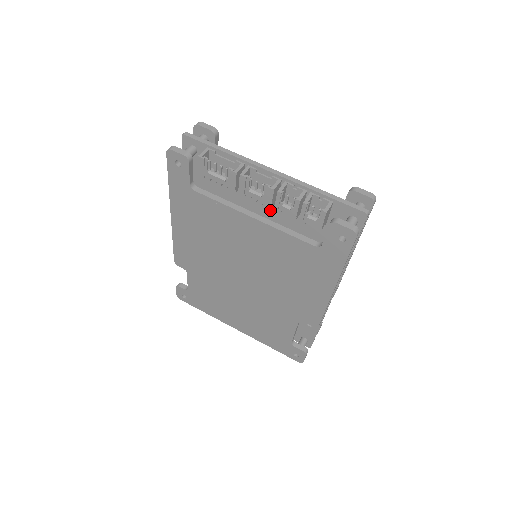
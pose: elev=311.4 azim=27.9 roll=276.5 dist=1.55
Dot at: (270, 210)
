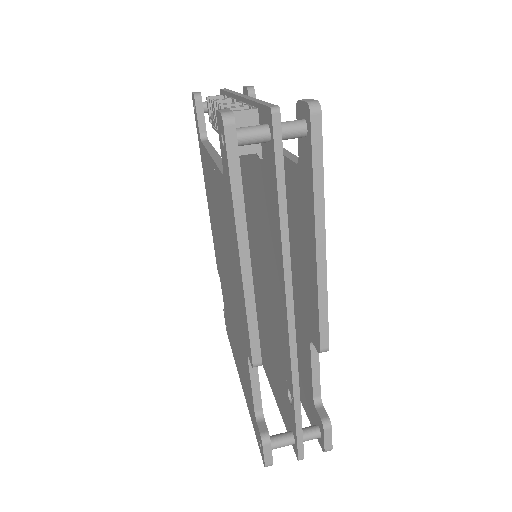
Dot at: (247, 163)
